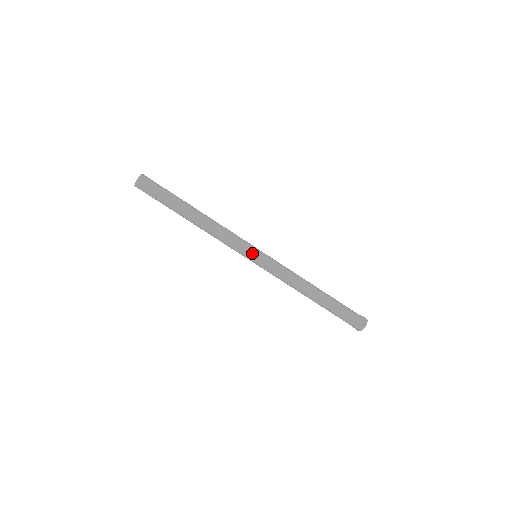
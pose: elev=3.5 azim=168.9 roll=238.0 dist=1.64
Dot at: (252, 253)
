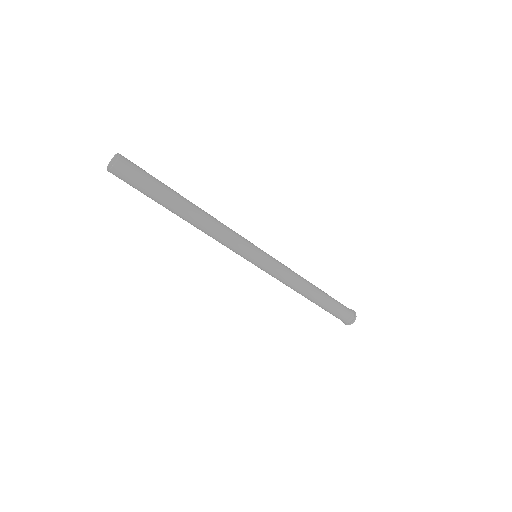
Dot at: (252, 259)
